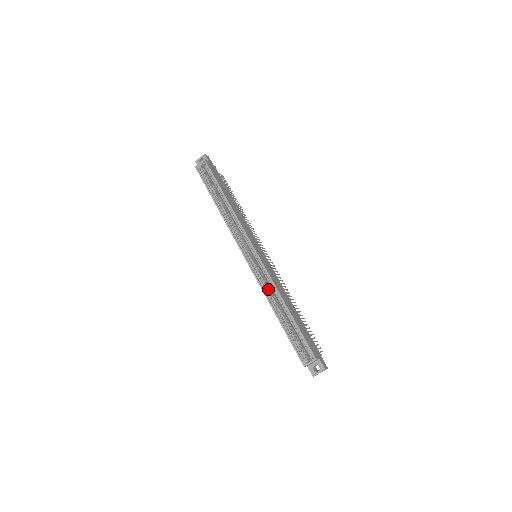
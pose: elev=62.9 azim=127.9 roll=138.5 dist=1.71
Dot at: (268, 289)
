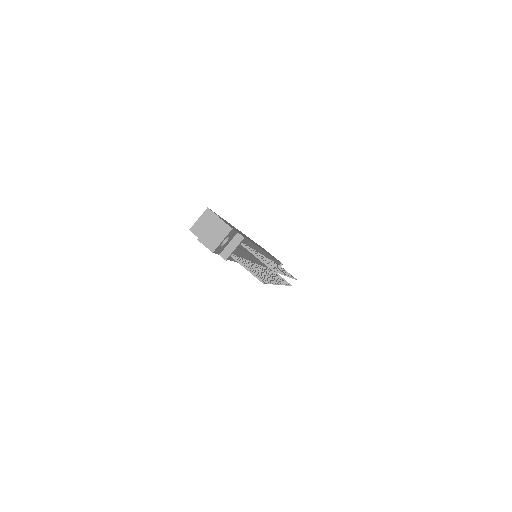
Dot at: occluded
